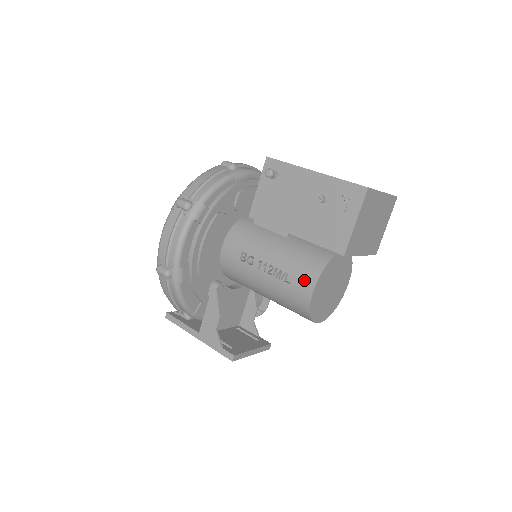
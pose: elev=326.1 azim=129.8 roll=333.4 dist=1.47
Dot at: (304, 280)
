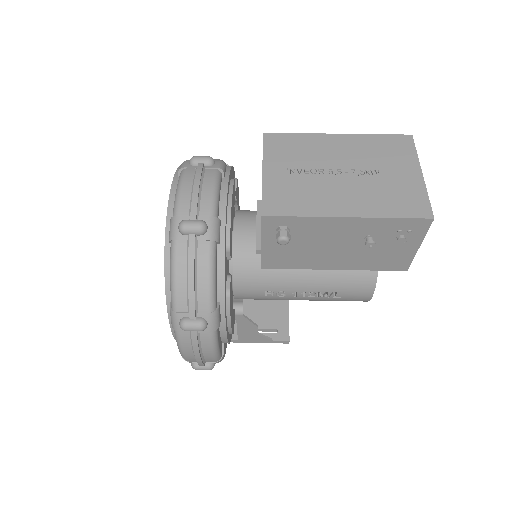
Dot at: (359, 293)
